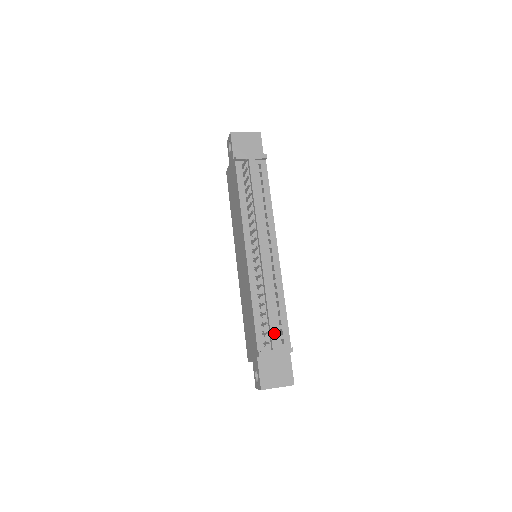
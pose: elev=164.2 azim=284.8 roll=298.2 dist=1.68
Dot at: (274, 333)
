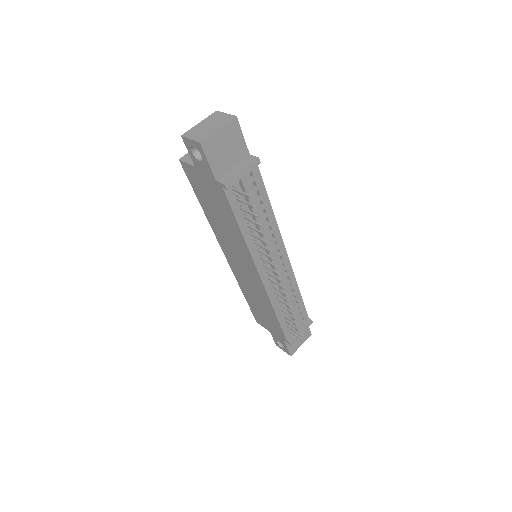
Dot at: (298, 322)
